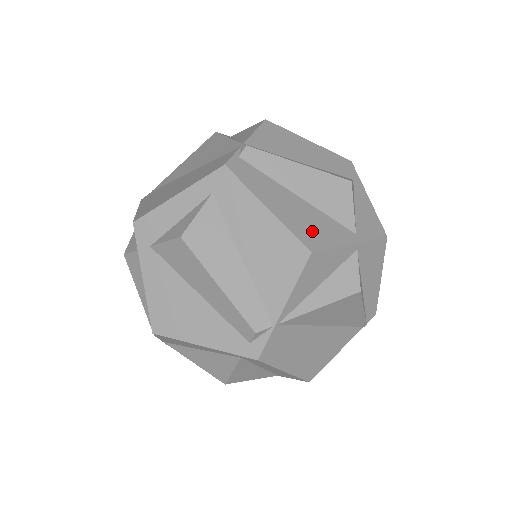
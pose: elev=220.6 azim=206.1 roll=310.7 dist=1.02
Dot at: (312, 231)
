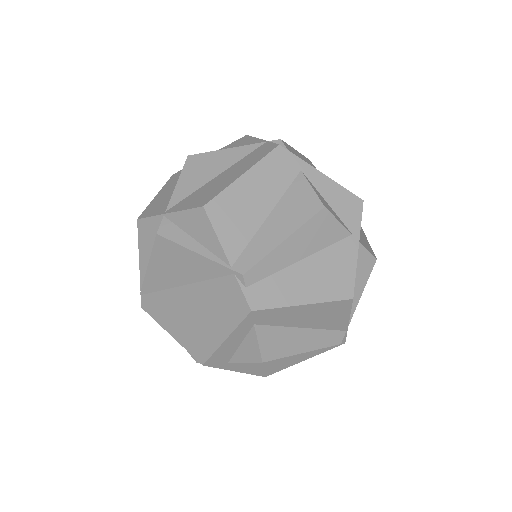
Dot at: (337, 279)
